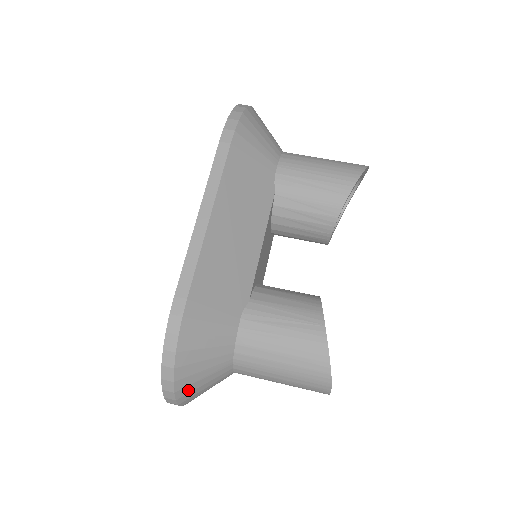
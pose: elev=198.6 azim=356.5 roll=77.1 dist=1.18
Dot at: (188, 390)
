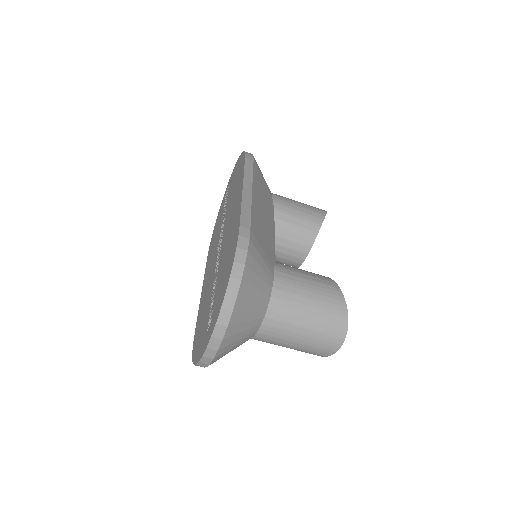
Dot at: (238, 319)
